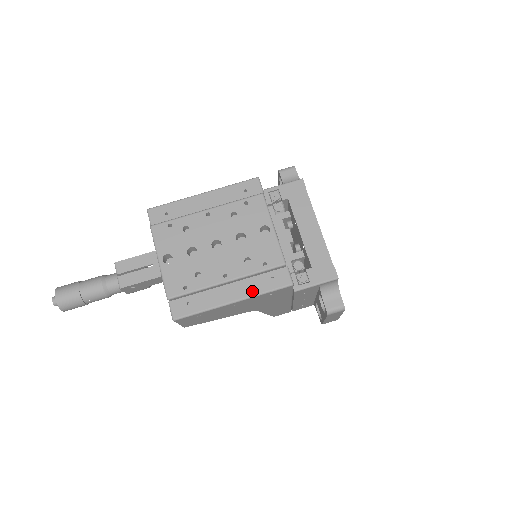
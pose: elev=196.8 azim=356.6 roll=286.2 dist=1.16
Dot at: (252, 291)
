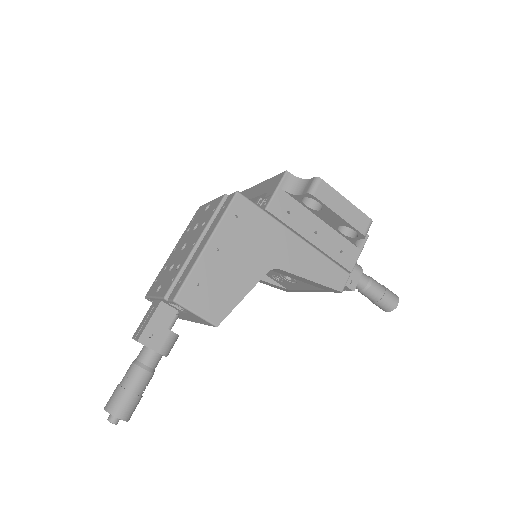
Dot at: (215, 226)
